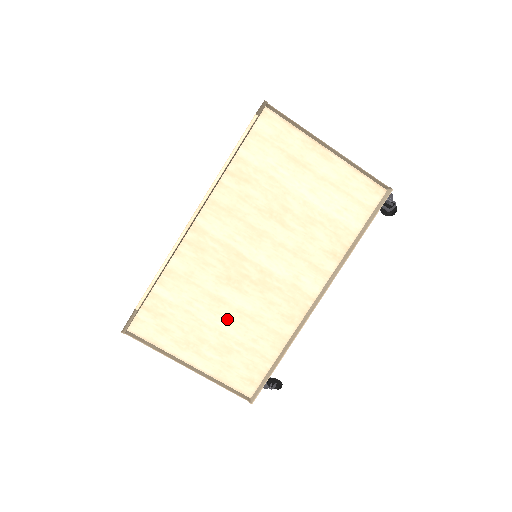
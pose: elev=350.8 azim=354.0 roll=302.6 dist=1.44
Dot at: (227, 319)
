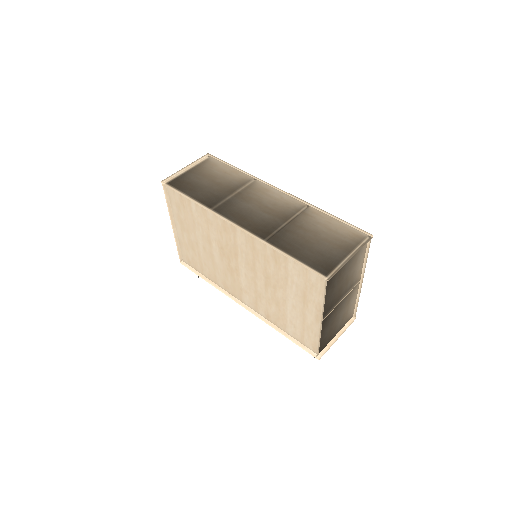
Dot at: (205, 248)
